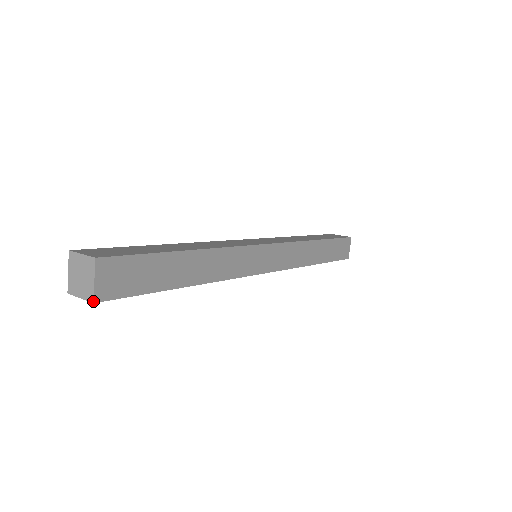
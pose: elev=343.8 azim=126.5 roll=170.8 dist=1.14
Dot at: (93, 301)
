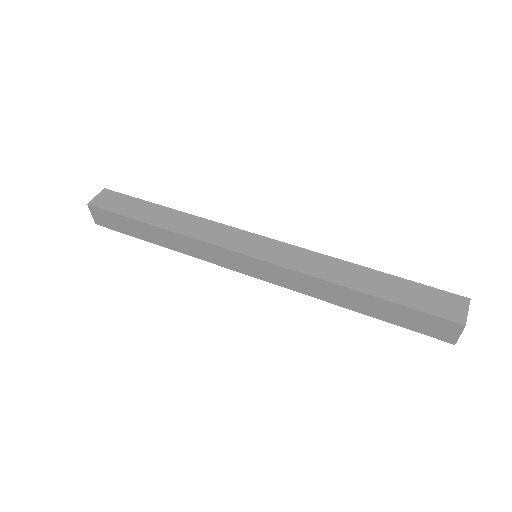
Dot at: (88, 204)
